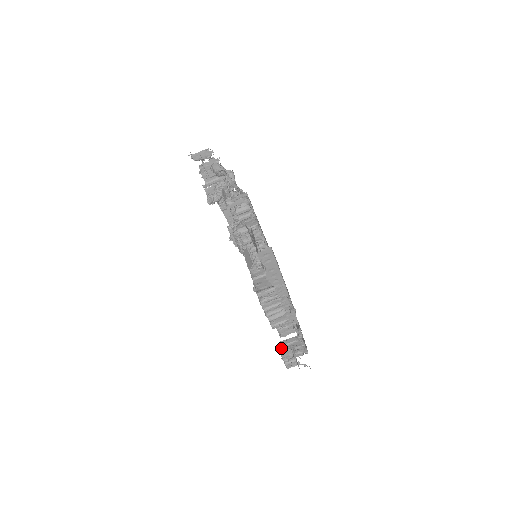
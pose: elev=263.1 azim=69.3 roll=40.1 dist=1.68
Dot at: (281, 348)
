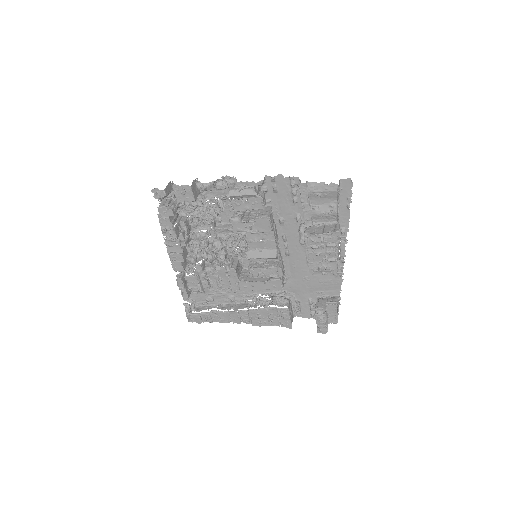
Dot at: (319, 314)
